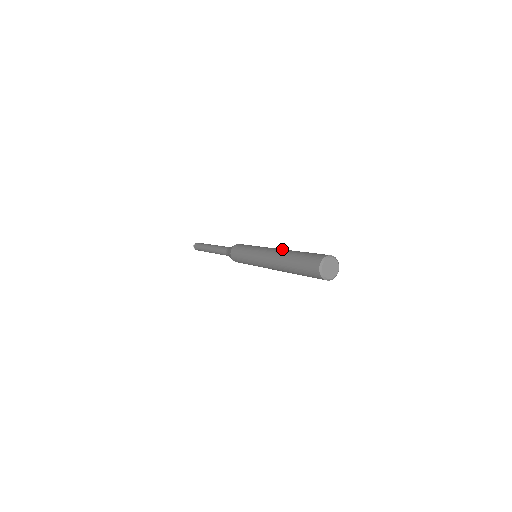
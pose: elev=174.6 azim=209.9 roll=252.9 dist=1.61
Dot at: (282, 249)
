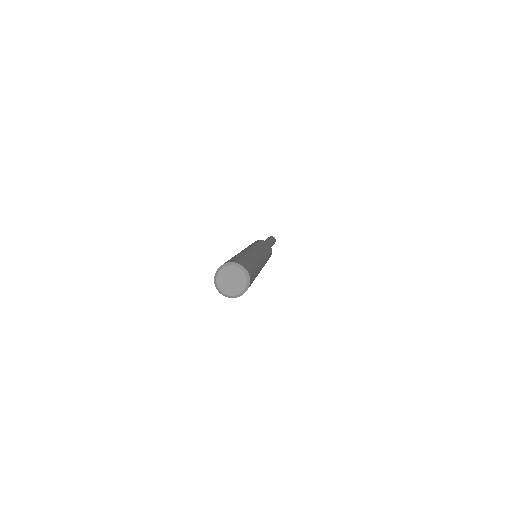
Dot at: (259, 254)
